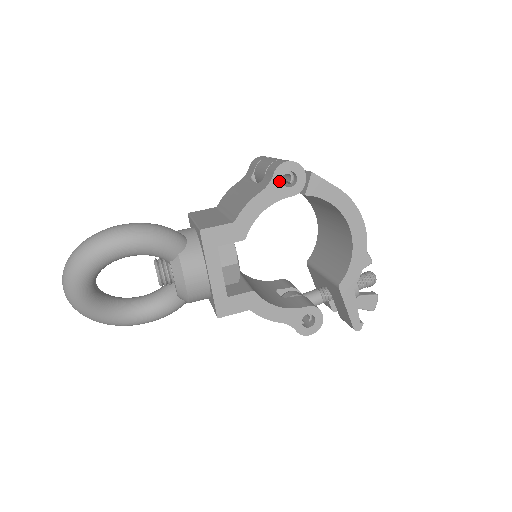
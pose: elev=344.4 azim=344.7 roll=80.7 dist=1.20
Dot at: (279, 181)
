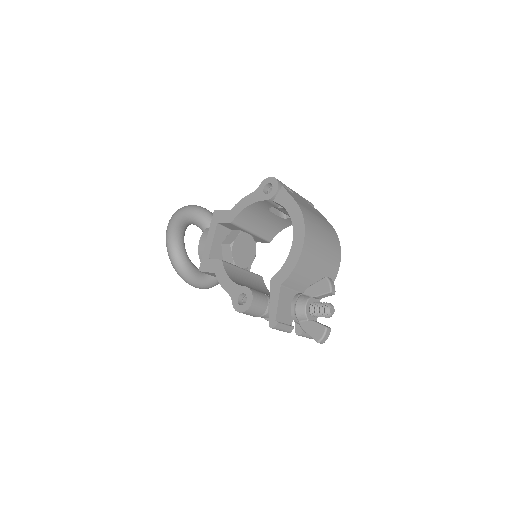
Dot at: (262, 189)
